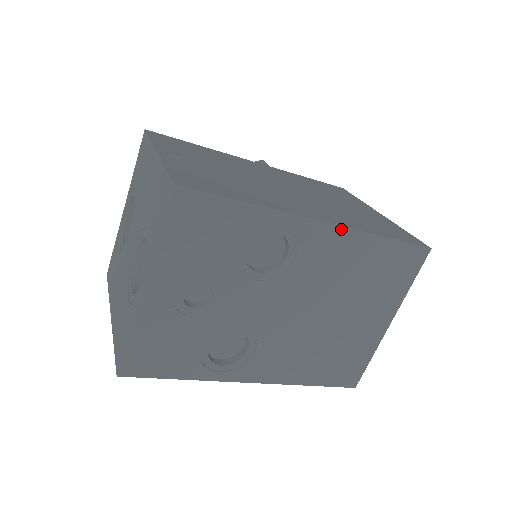
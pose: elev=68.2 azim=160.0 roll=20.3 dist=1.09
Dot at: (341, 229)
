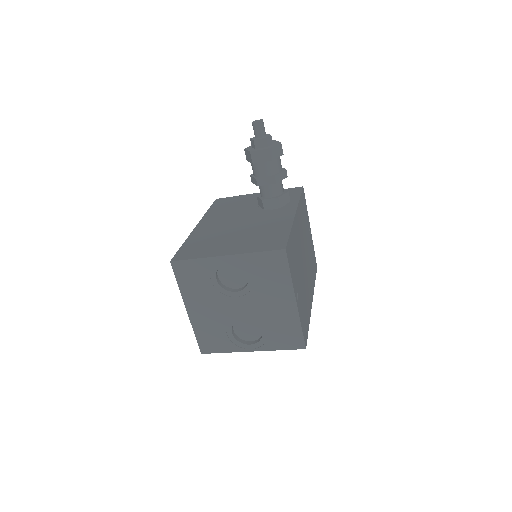
Dot at: occluded
